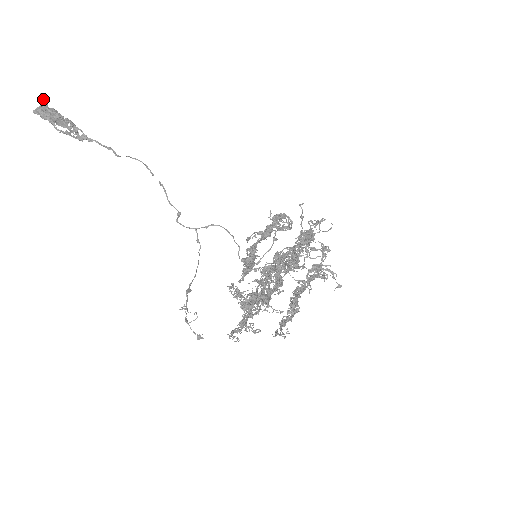
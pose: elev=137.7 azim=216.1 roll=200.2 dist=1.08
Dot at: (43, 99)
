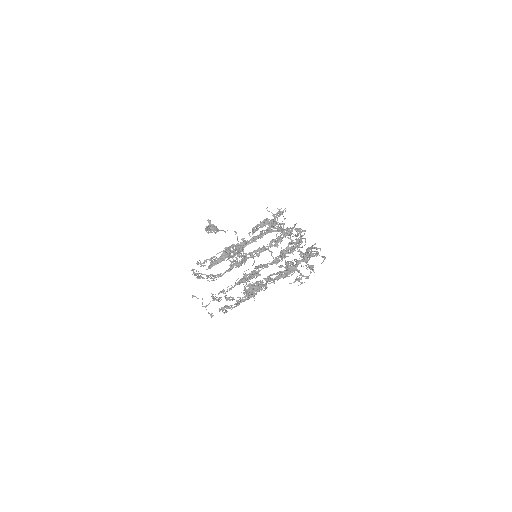
Dot at: (208, 222)
